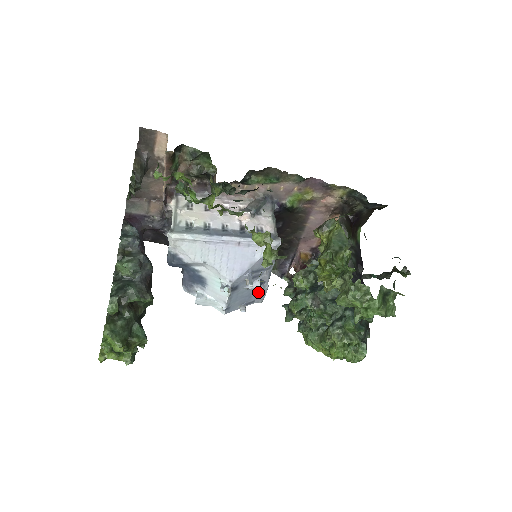
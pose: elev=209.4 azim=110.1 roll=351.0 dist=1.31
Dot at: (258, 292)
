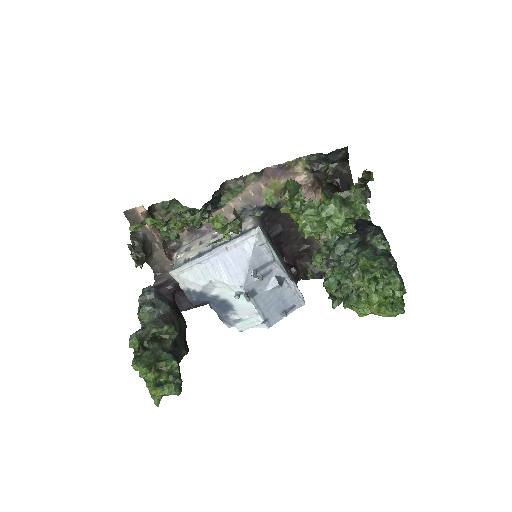
Dot at: (289, 293)
